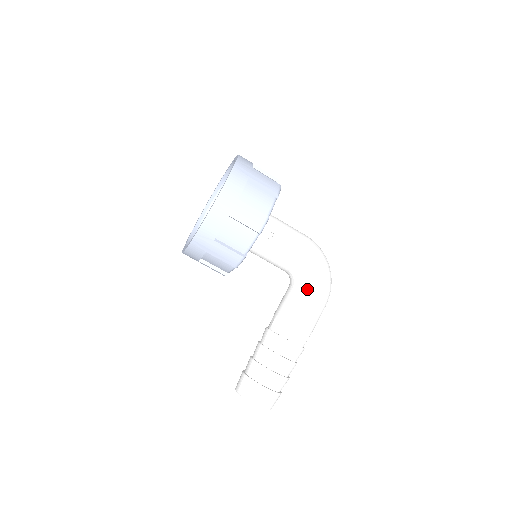
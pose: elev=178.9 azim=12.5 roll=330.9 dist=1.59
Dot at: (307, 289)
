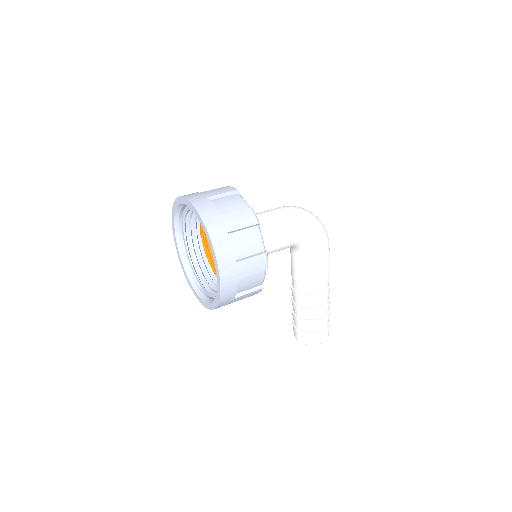
Dot at: (313, 252)
